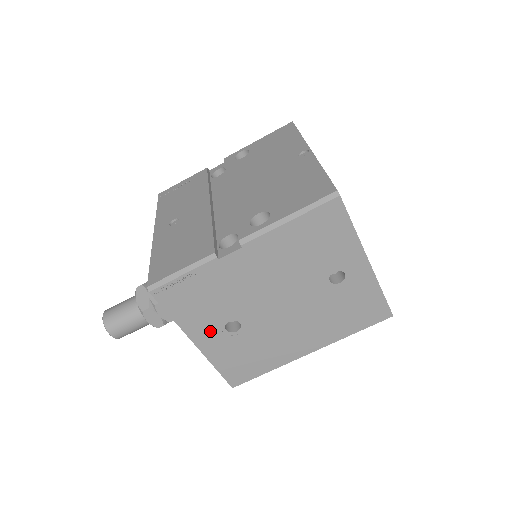
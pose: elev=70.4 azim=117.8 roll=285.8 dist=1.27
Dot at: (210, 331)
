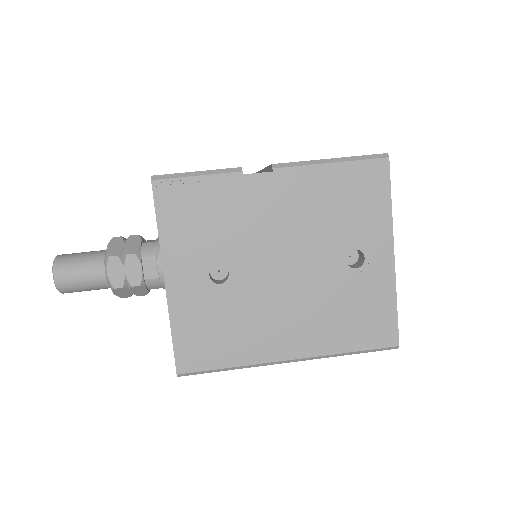
Dot at: (191, 268)
